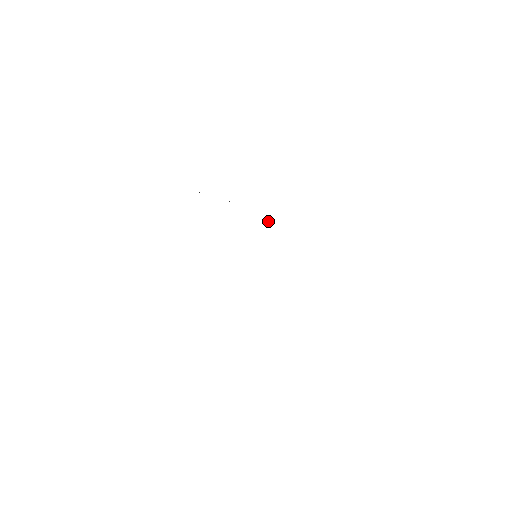
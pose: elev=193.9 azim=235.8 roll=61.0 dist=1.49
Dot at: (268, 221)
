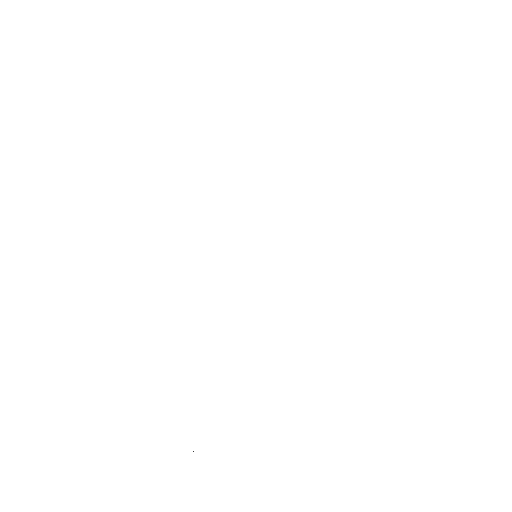
Dot at: occluded
